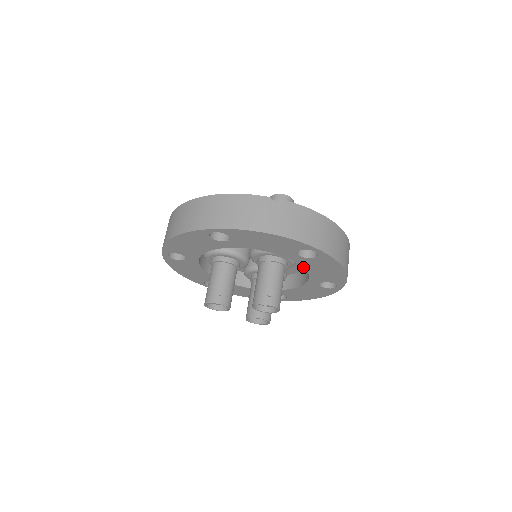
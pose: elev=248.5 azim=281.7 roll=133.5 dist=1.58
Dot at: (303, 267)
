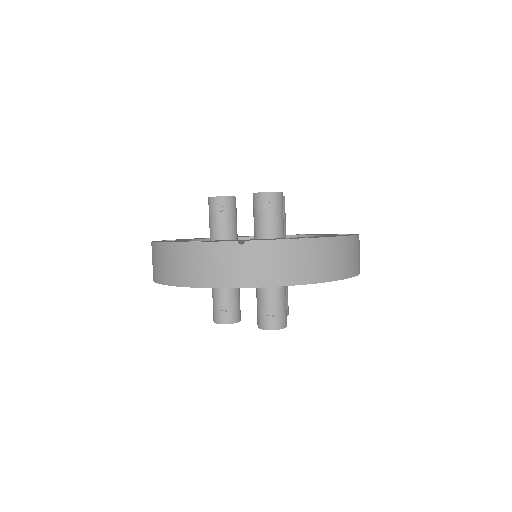
Dot at: occluded
